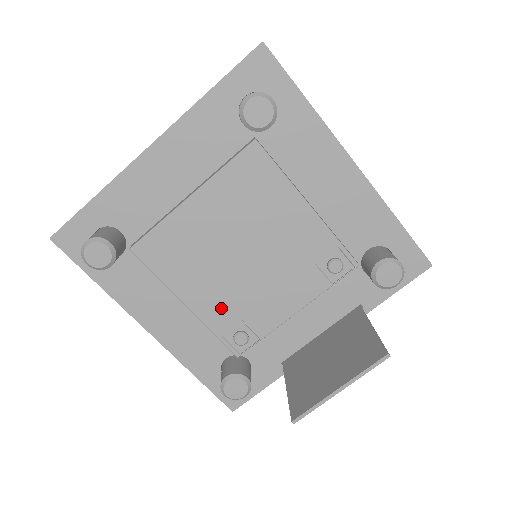
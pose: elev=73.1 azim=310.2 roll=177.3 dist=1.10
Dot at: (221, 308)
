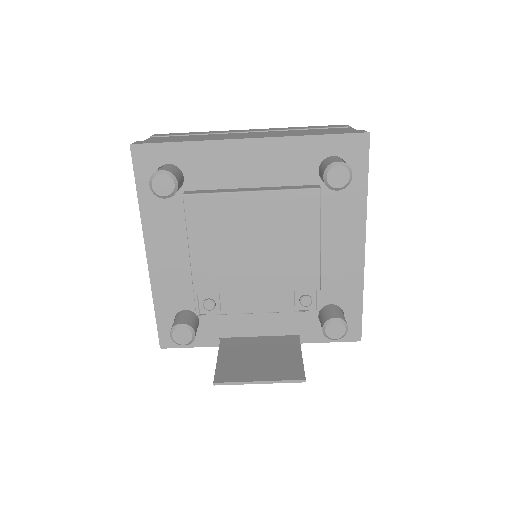
Dot at: (212, 276)
